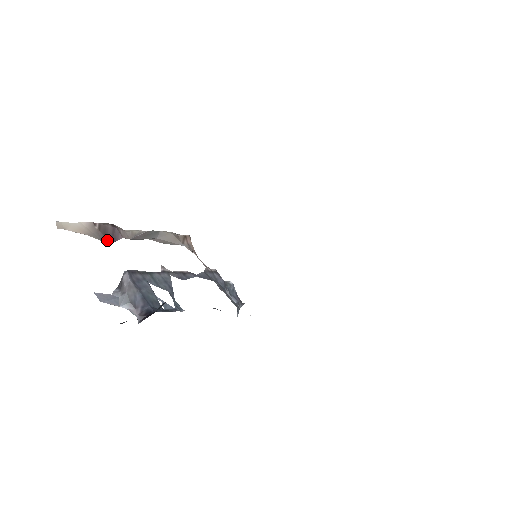
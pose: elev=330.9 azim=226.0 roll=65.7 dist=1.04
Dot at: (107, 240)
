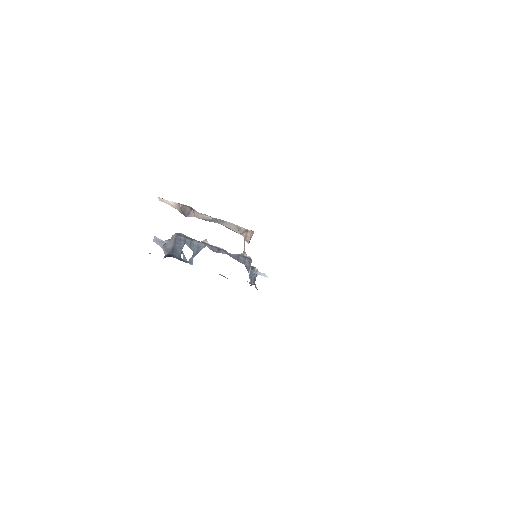
Dot at: (185, 215)
